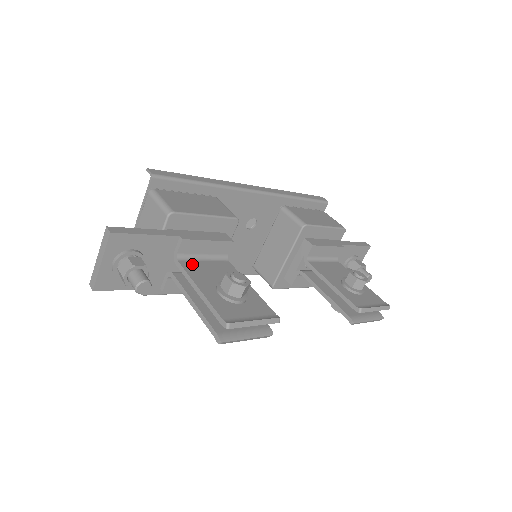
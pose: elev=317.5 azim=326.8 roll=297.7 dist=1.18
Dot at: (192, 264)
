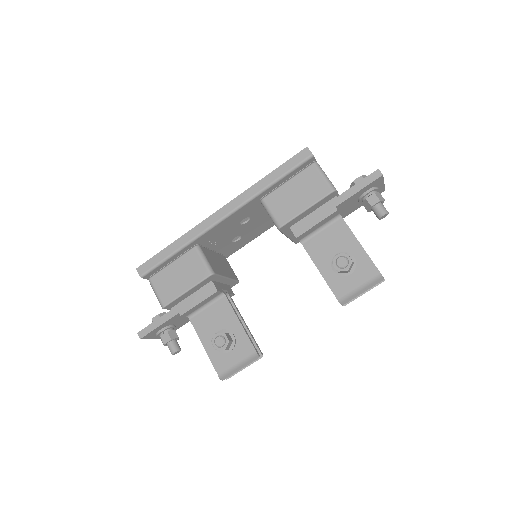
Dot at: (199, 318)
